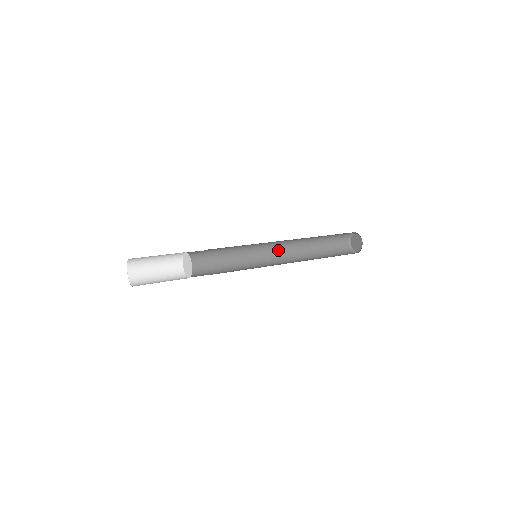
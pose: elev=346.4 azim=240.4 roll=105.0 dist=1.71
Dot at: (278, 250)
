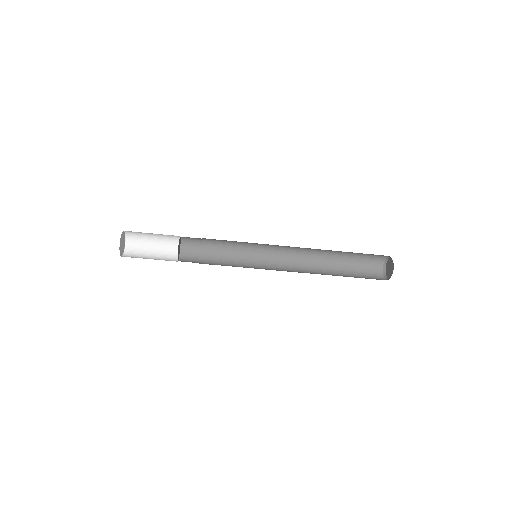
Dot at: occluded
